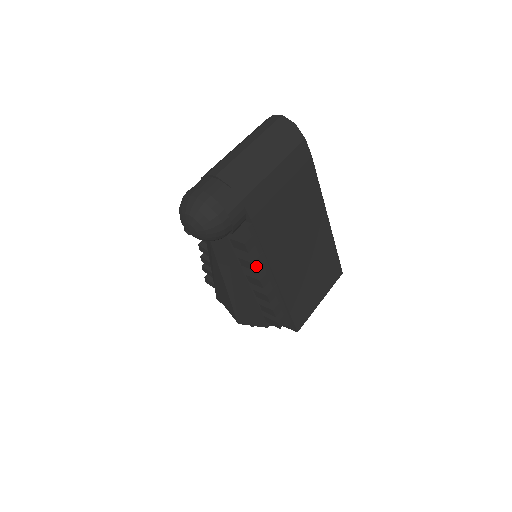
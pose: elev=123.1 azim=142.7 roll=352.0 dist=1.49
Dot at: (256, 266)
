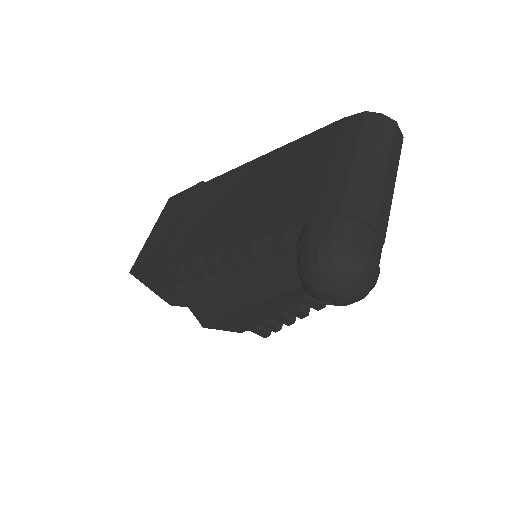
Dot at: (322, 306)
